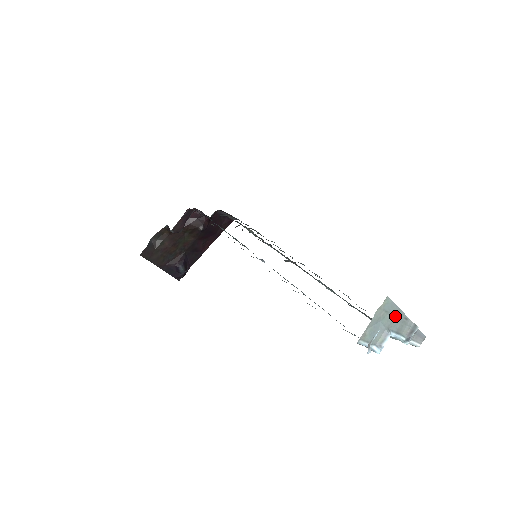
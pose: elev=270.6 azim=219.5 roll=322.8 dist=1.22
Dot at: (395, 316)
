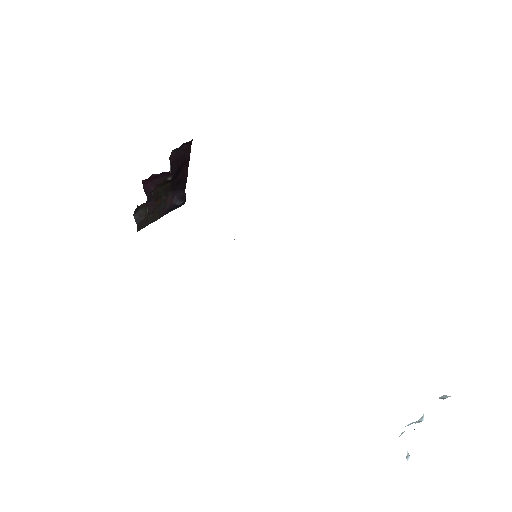
Dot at: occluded
